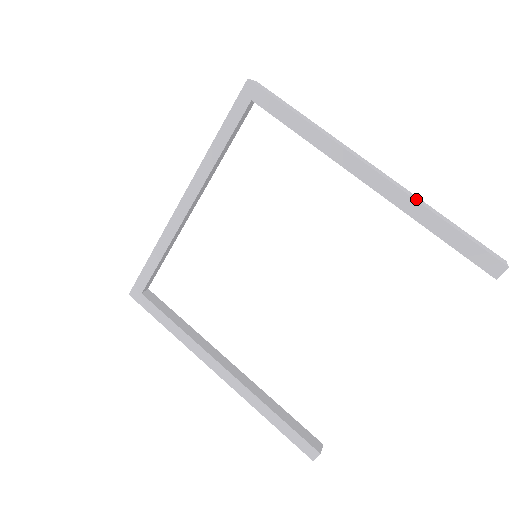
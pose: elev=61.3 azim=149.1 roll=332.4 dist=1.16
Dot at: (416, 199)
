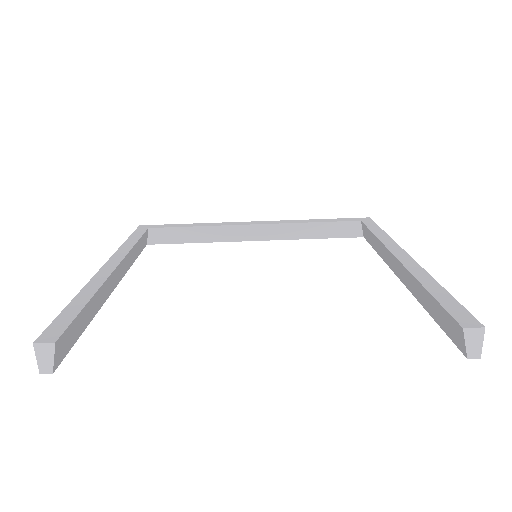
Dot at: occluded
